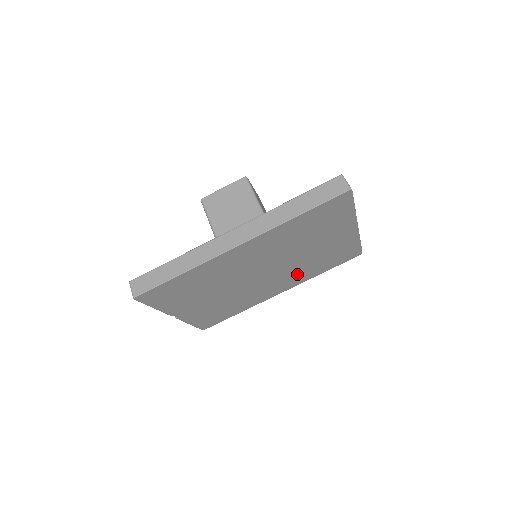
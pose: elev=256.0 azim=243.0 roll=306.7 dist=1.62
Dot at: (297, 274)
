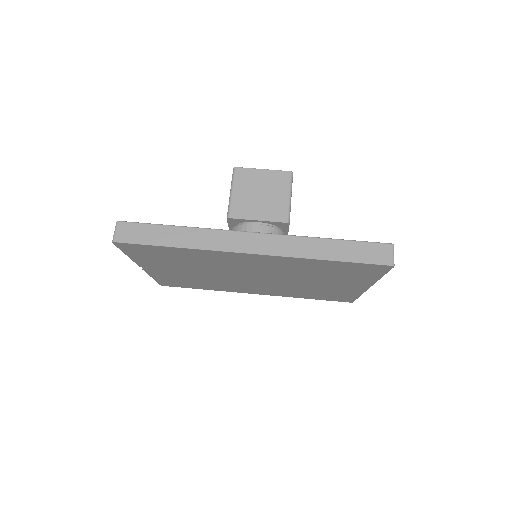
Dot at: (283, 290)
